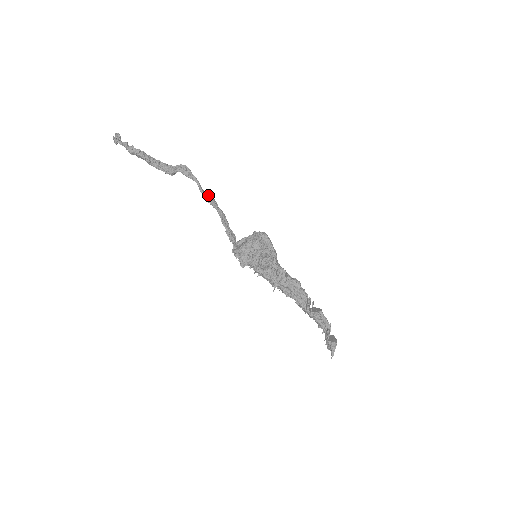
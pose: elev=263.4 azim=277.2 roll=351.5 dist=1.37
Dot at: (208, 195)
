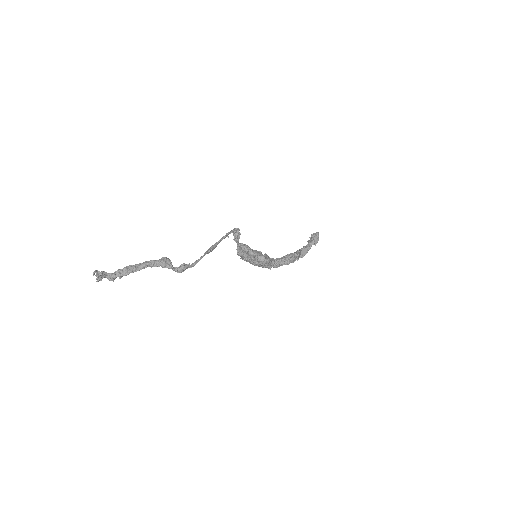
Dot at: (208, 253)
